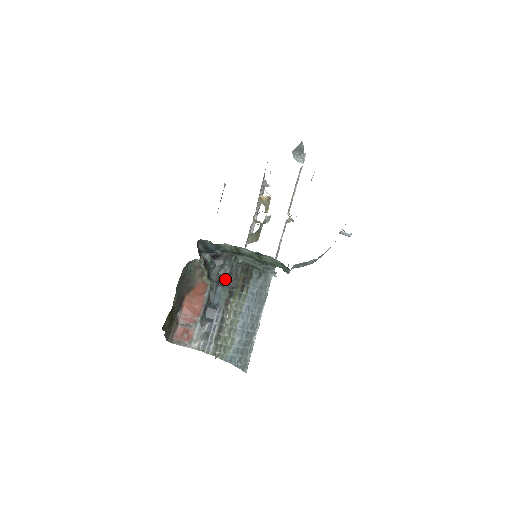
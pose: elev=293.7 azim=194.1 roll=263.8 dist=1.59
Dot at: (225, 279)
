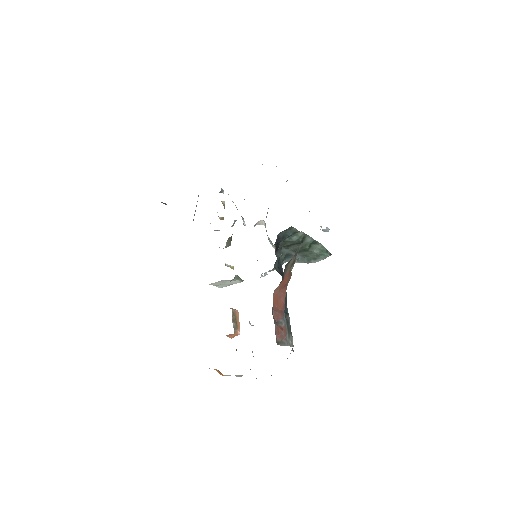
Dot at: occluded
